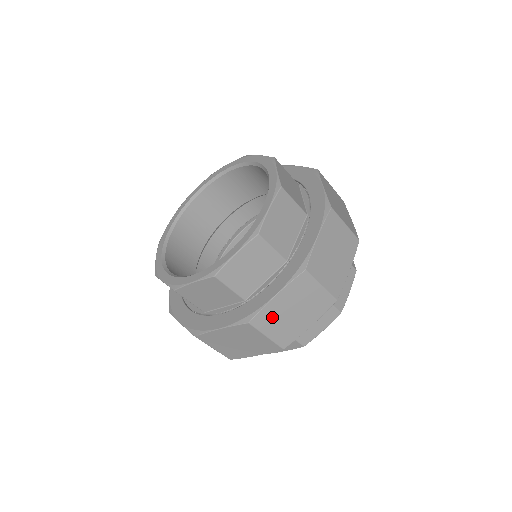
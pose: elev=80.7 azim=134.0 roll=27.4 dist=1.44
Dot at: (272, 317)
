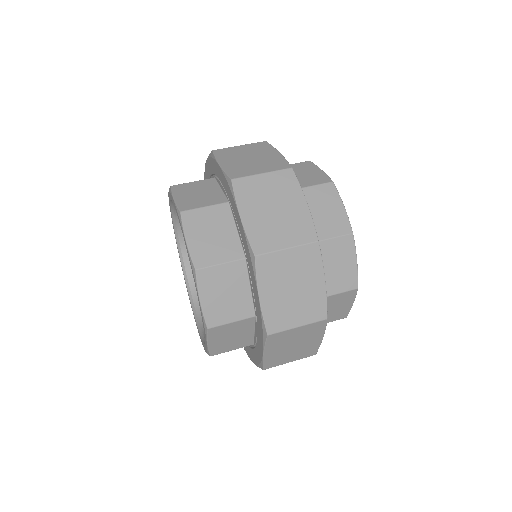
Dot at: (280, 312)
